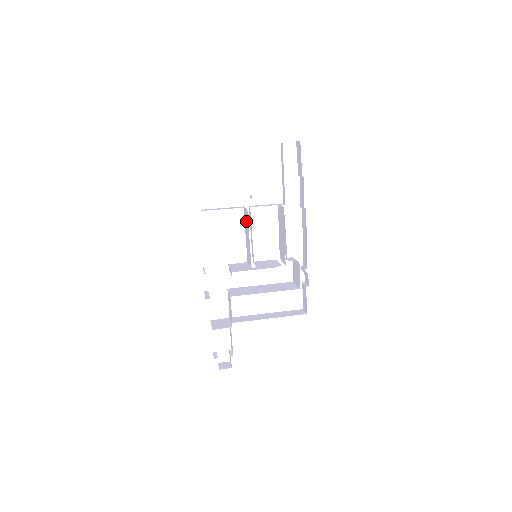
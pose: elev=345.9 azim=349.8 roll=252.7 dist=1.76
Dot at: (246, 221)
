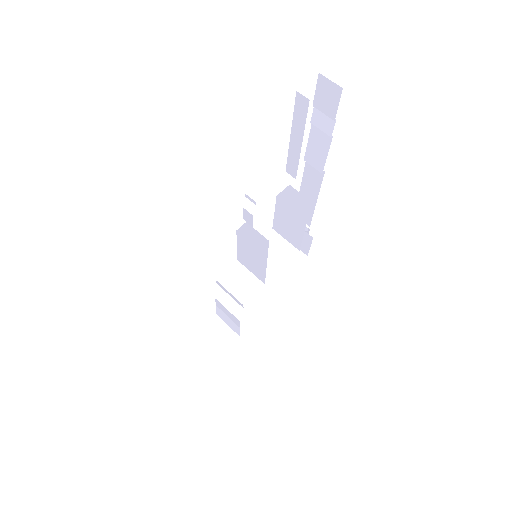
Dot at: (252, 239)
